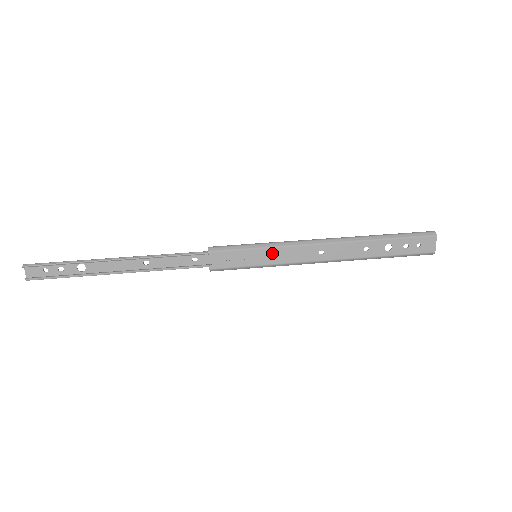
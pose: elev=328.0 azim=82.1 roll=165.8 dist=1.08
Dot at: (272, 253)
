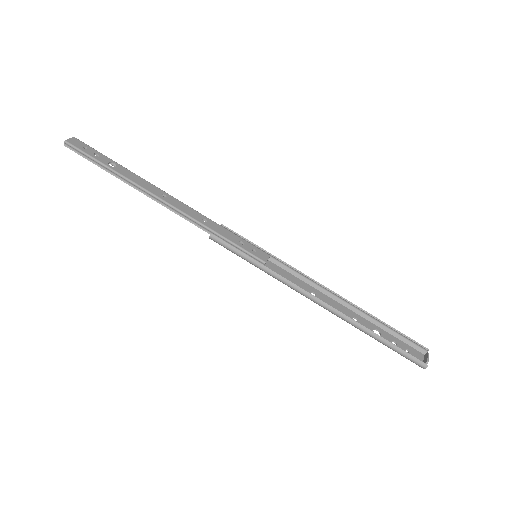
Dot at: occluded
